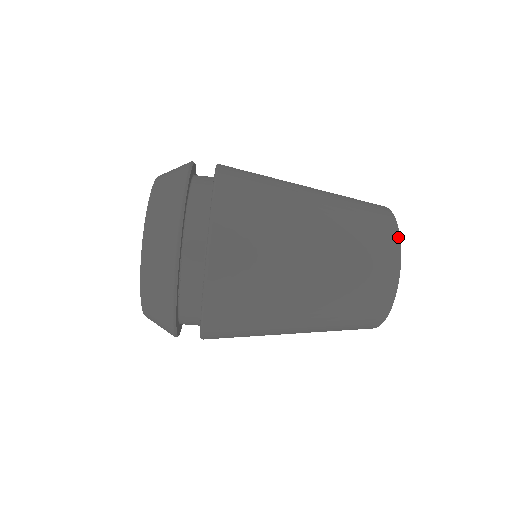
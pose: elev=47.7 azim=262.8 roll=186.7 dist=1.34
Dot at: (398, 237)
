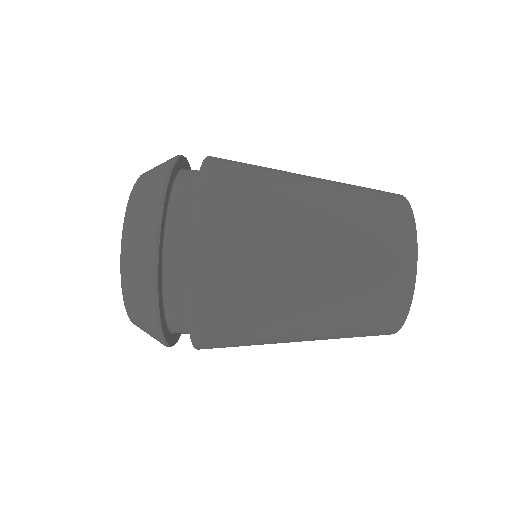
Dot at: occluded
